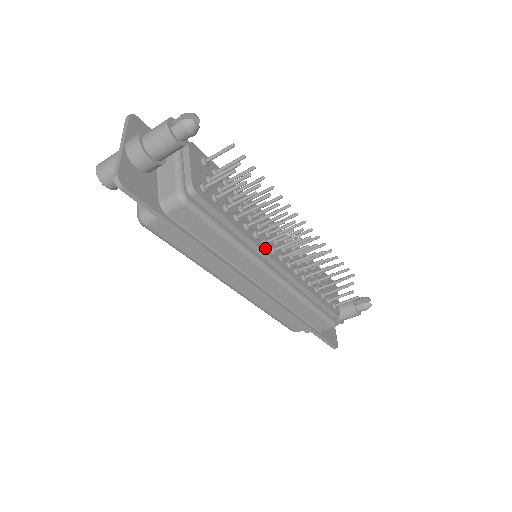
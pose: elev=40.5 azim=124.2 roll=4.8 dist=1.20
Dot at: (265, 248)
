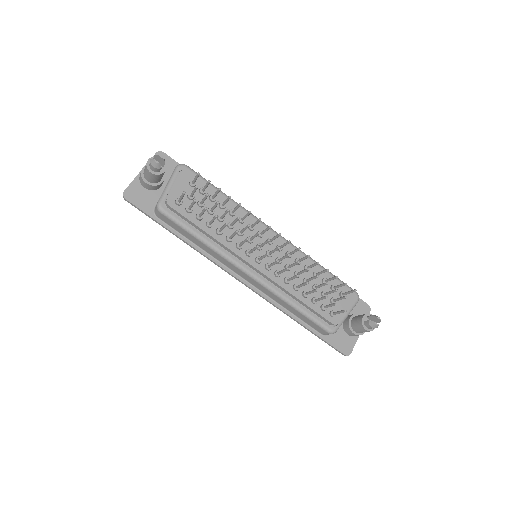
Dot at: (237, 250)
